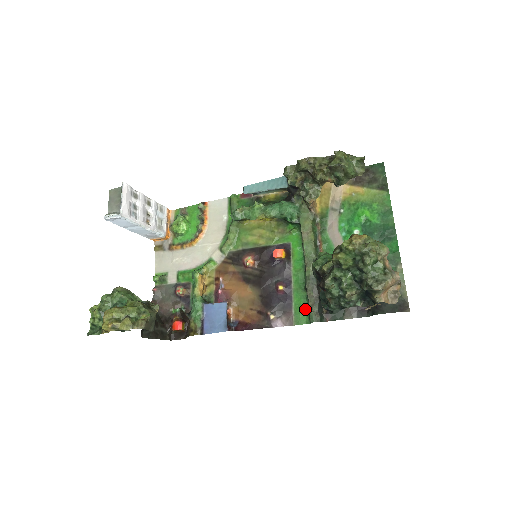
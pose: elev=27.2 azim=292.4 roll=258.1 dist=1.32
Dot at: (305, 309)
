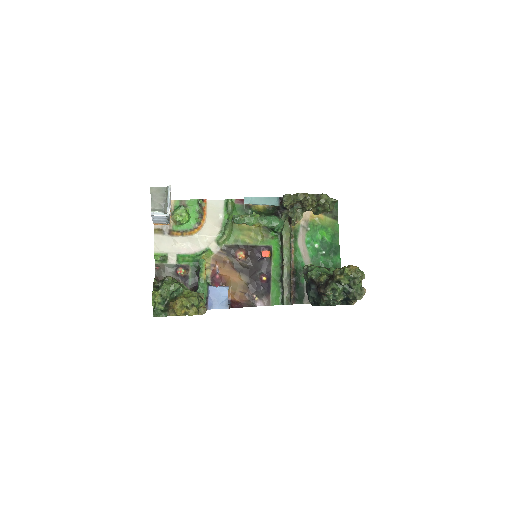
Dot at: (279, 295)
